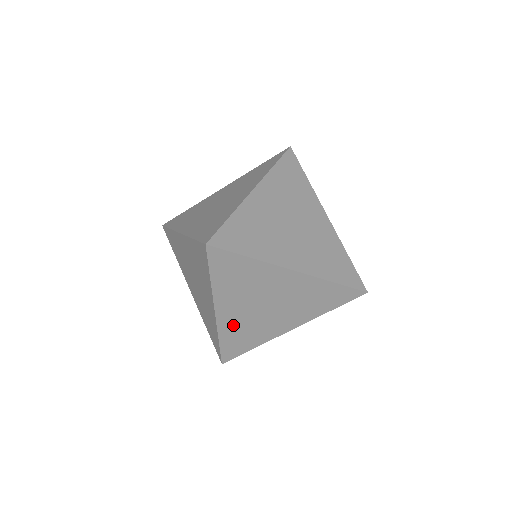
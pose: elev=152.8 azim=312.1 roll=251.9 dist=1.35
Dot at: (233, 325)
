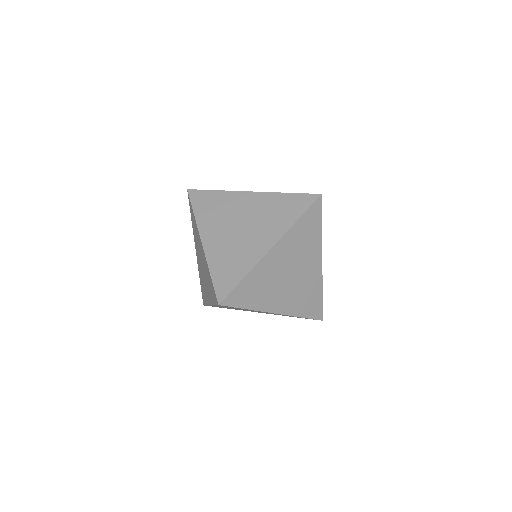
Dot at: (265, 271)
